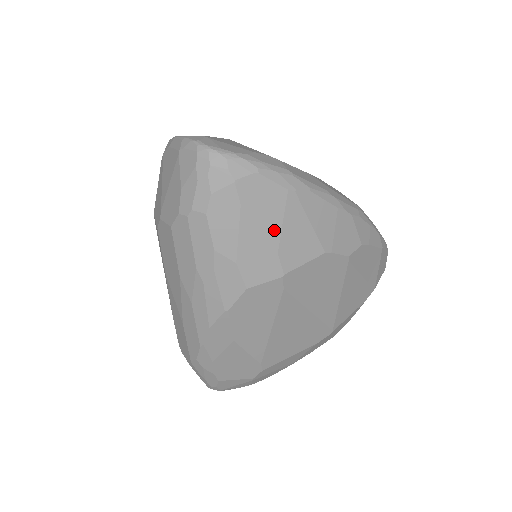
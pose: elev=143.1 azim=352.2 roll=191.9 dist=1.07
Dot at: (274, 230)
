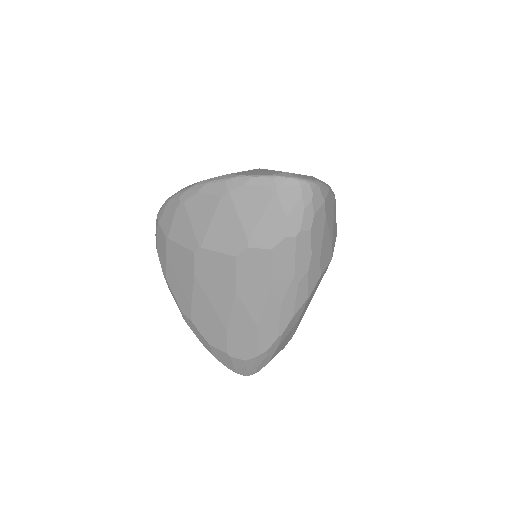
Dot at: (332, 228)
